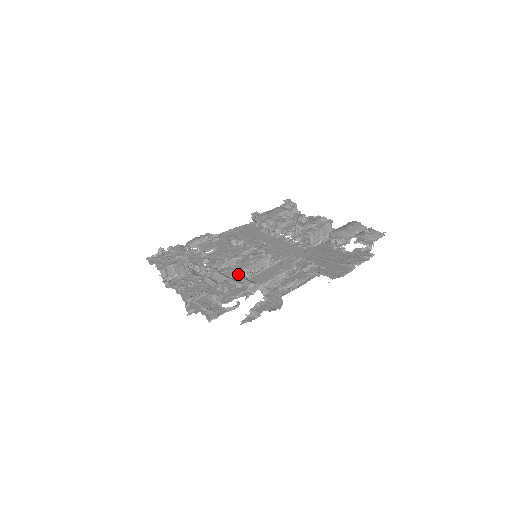
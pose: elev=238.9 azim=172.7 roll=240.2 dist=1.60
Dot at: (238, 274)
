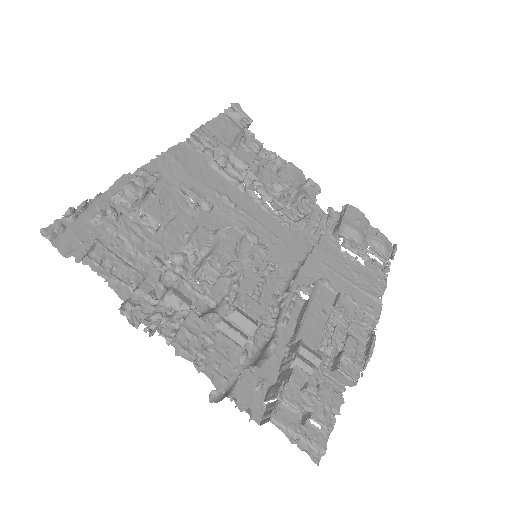
Dot at: (262, 311)
